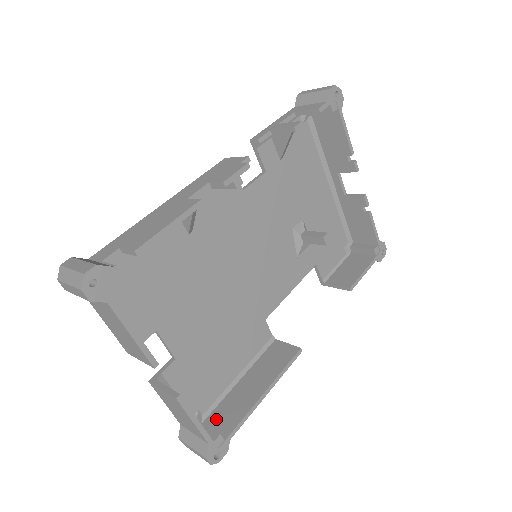
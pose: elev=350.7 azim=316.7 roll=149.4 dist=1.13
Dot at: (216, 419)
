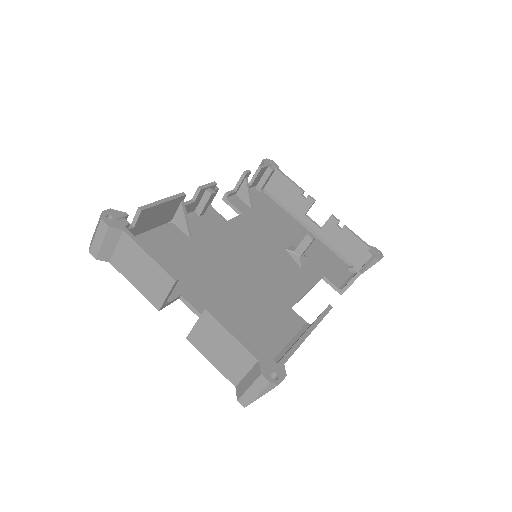
Dot at: occluded
